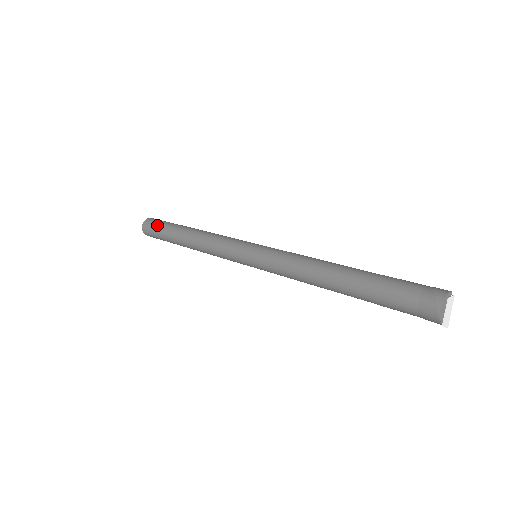
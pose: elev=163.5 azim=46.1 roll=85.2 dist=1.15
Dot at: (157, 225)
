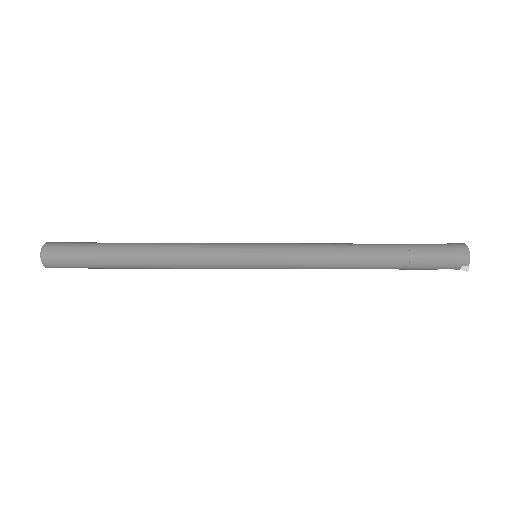
Dot at: (78, 244)
